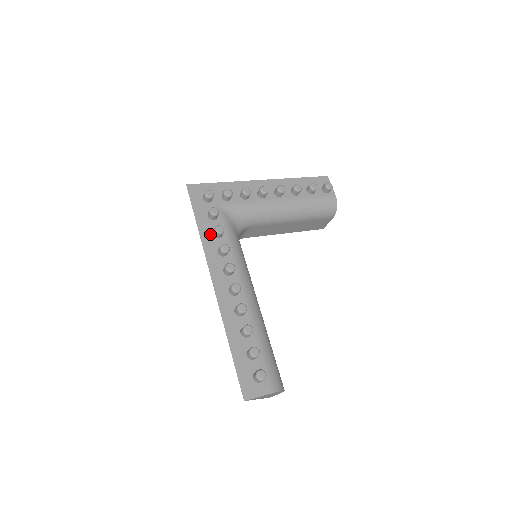
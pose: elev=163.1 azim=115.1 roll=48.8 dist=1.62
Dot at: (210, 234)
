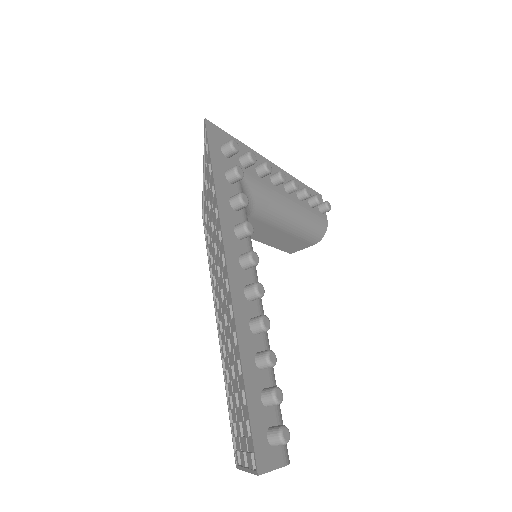
Dot at: (227, 200)
